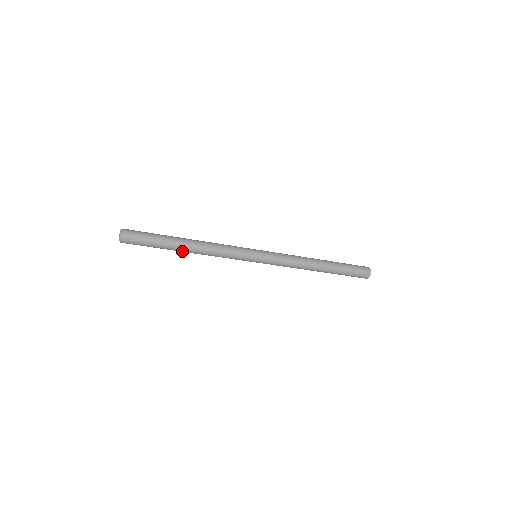
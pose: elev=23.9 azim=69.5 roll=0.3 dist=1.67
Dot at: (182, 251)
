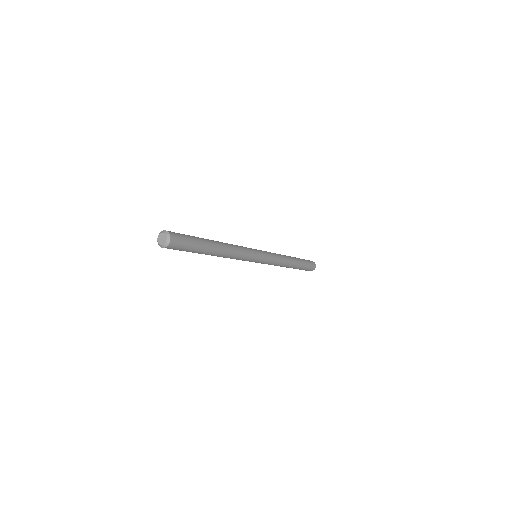
Dot at: occluded
